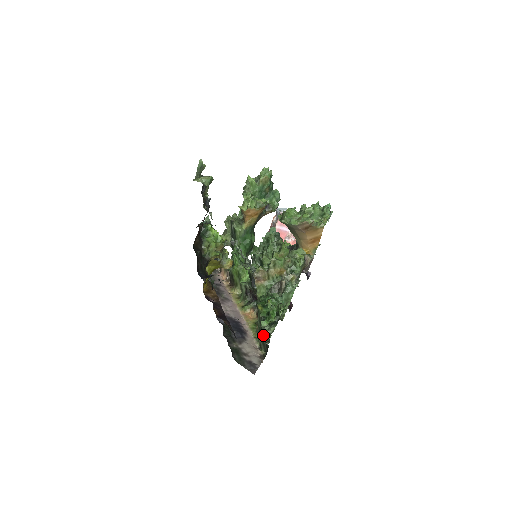
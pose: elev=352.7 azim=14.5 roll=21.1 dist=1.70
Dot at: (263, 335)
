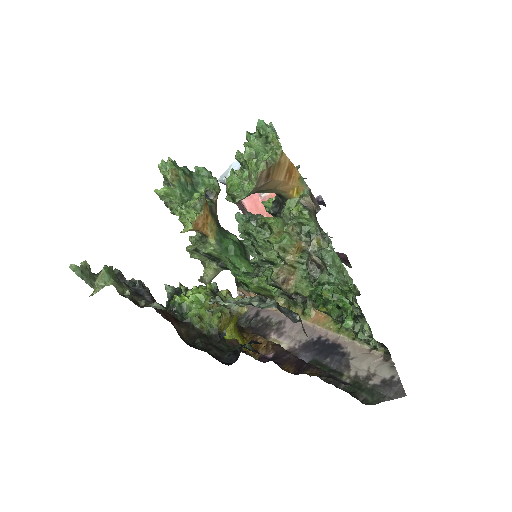
Dot at: occluded
